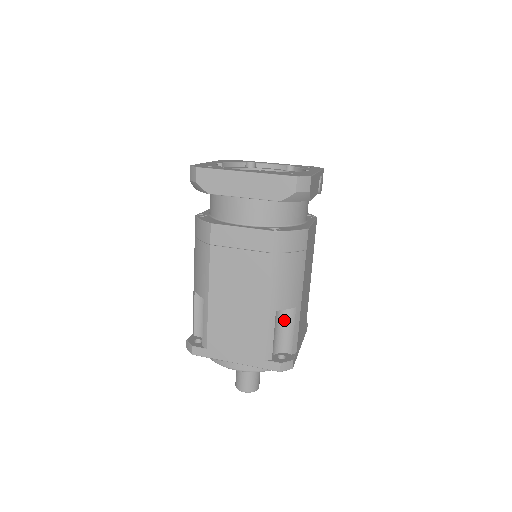
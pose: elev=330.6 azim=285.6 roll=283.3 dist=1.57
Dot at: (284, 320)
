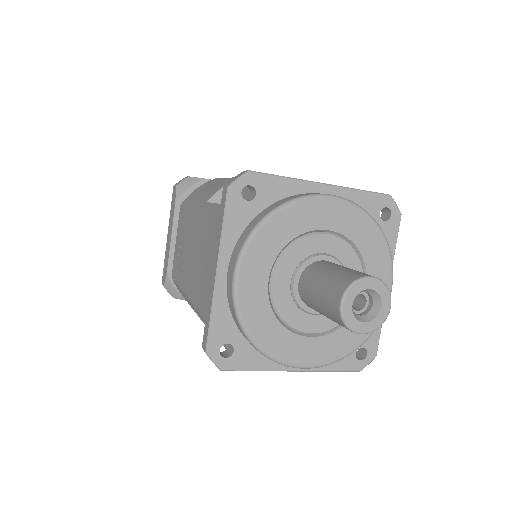
Dot at: occluded
